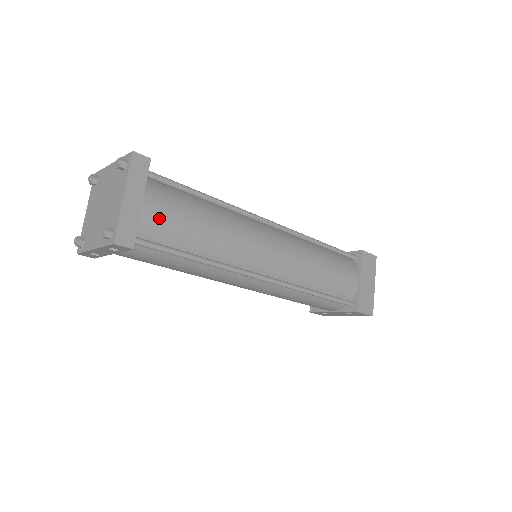
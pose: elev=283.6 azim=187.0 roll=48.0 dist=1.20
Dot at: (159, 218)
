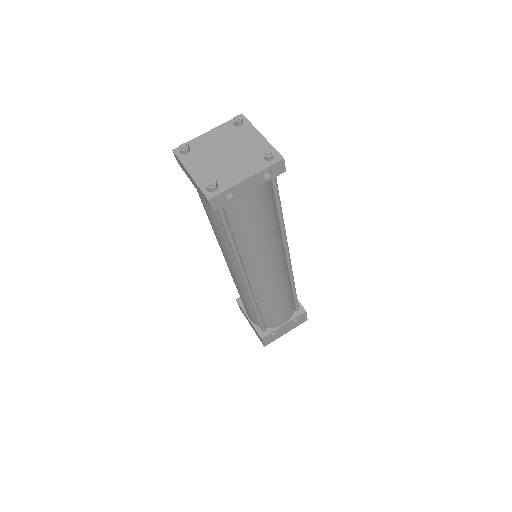
Dot at: occluded
